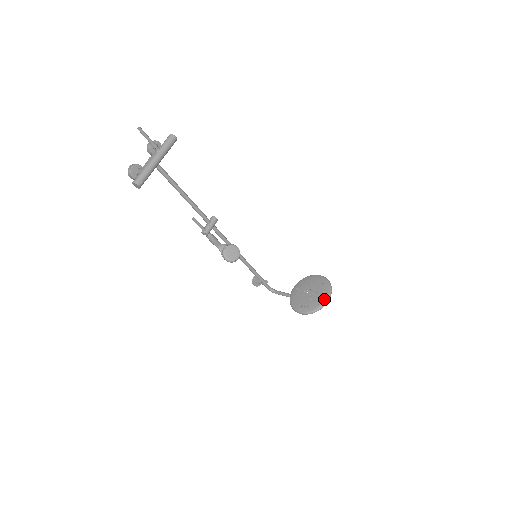
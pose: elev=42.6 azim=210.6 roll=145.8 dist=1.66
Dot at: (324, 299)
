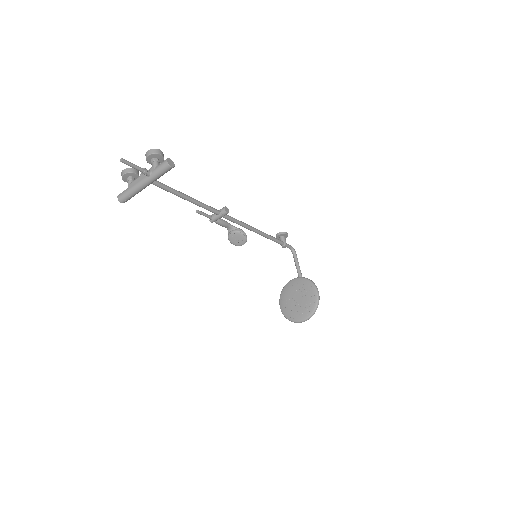
Dot at: (300, 319)
